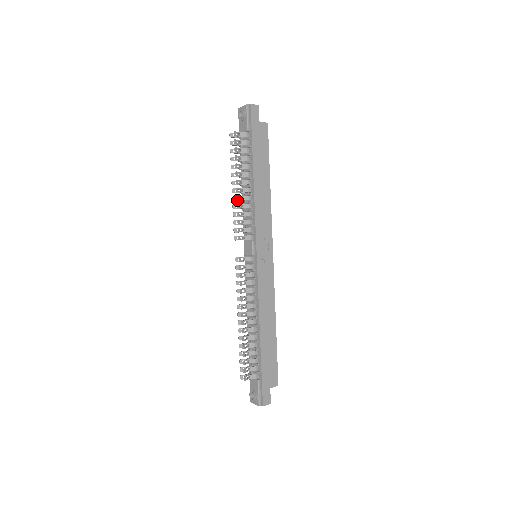
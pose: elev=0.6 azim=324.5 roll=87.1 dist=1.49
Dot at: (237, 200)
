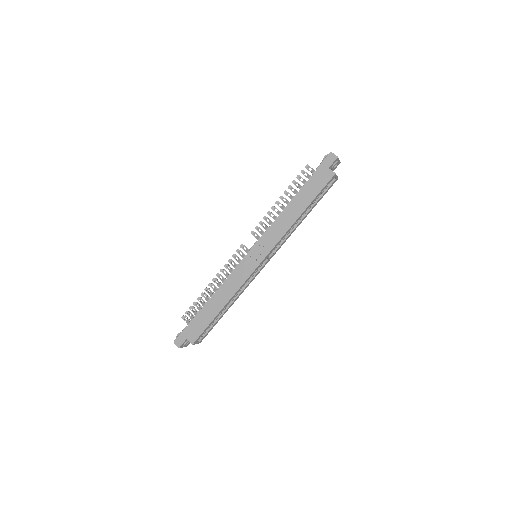
Dot at: (275, 211)
